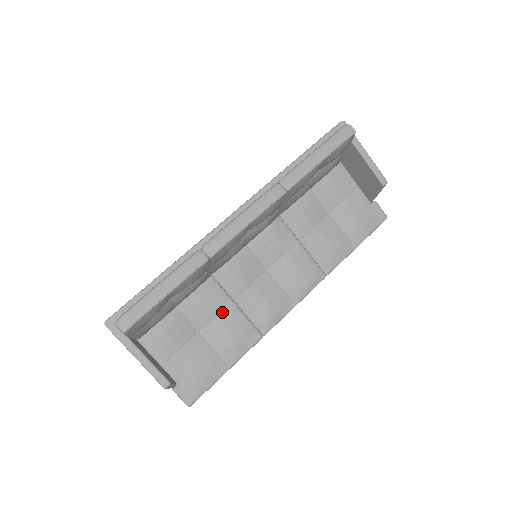
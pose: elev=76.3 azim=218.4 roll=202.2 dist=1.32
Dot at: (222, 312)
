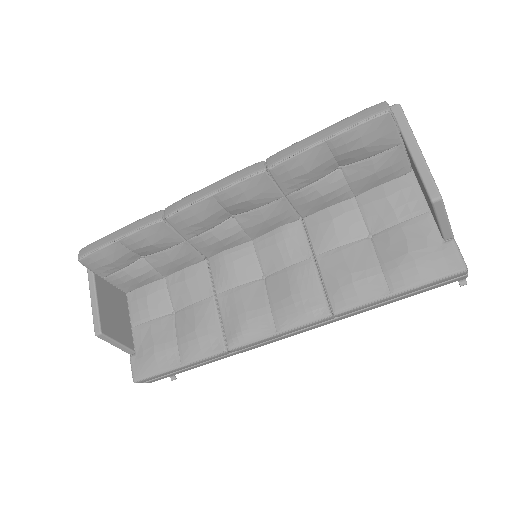
Dot at: (199, 302)
